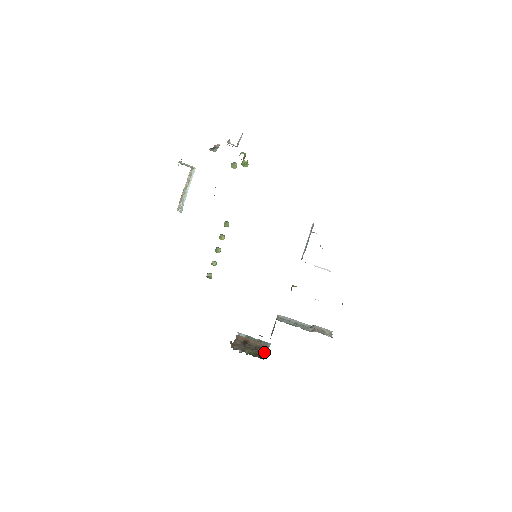
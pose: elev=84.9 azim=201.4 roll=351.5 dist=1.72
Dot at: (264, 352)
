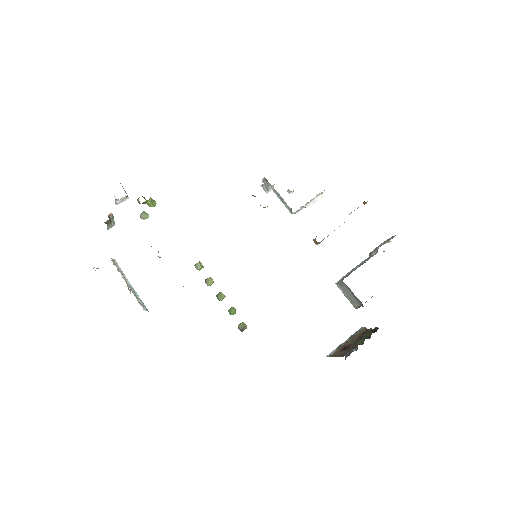
Dot at: (370, 330)
